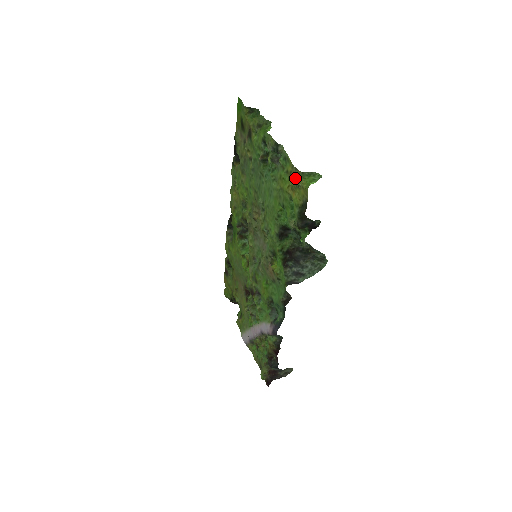
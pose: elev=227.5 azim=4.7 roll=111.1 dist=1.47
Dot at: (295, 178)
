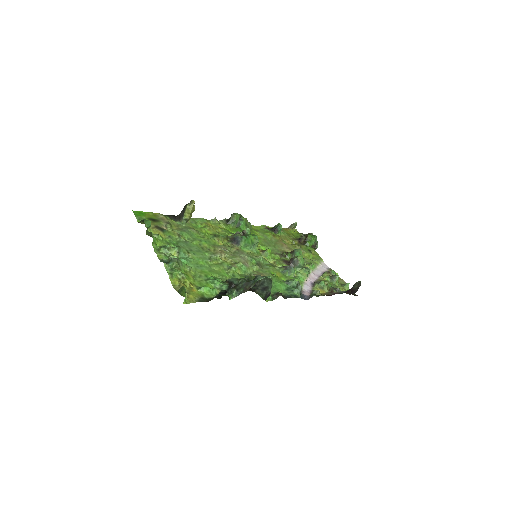
Dot at: occluded
